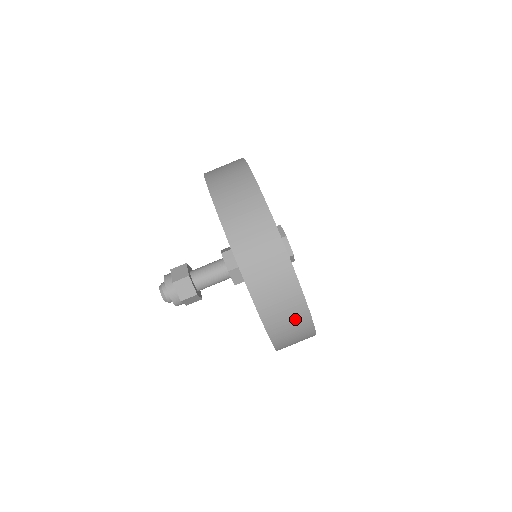
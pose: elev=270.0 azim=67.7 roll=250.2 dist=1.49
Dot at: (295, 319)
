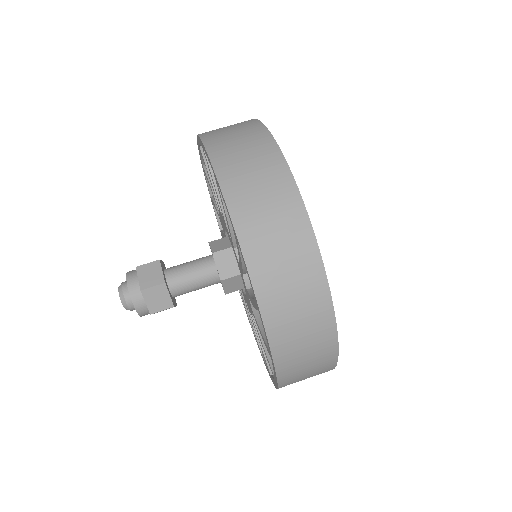
Dot at: (289, 237)
